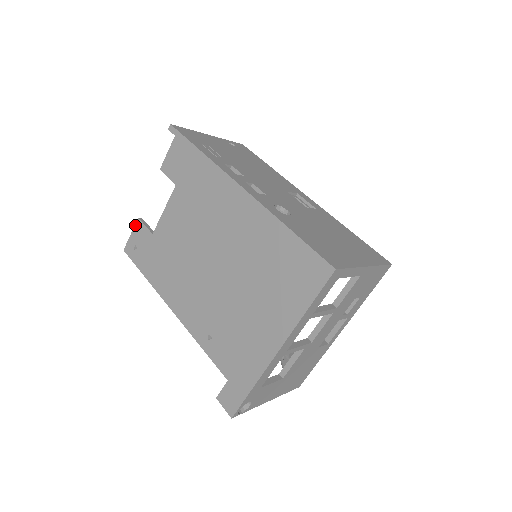
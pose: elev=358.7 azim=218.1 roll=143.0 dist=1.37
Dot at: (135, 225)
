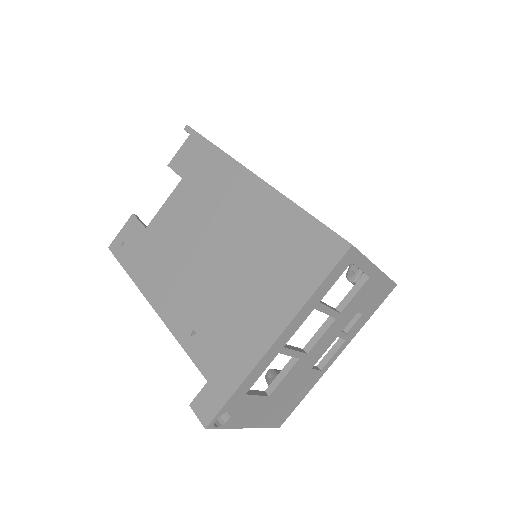
Dot at: (128, 221)
